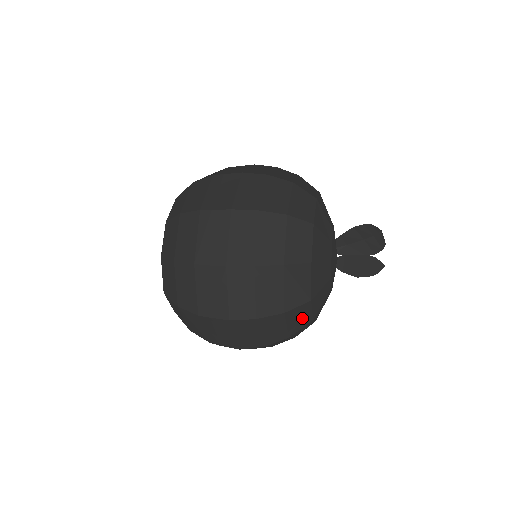
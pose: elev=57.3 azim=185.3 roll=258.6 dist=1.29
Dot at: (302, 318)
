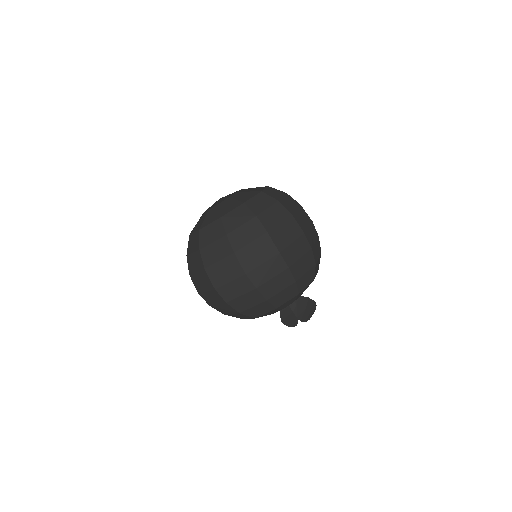
Dot at: (241, 317)
